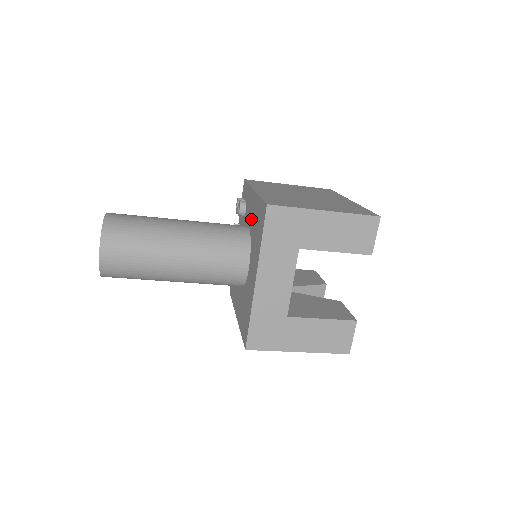
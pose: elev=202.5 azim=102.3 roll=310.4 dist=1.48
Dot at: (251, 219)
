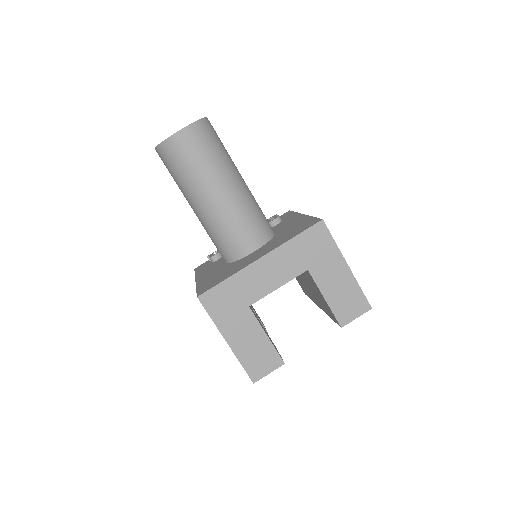
Dot at: (284, 228)
